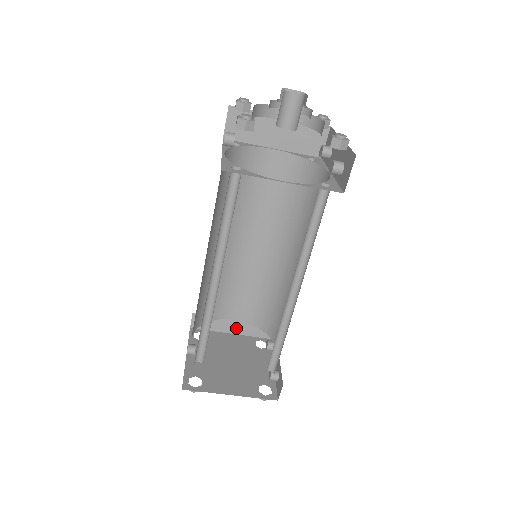
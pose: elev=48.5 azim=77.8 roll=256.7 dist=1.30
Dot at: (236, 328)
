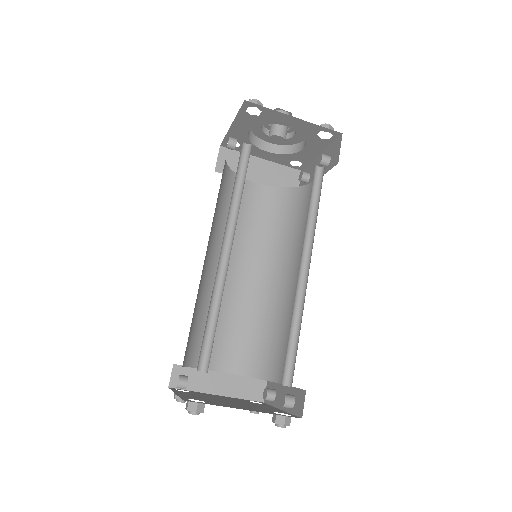
Dot at: (224, 387)
